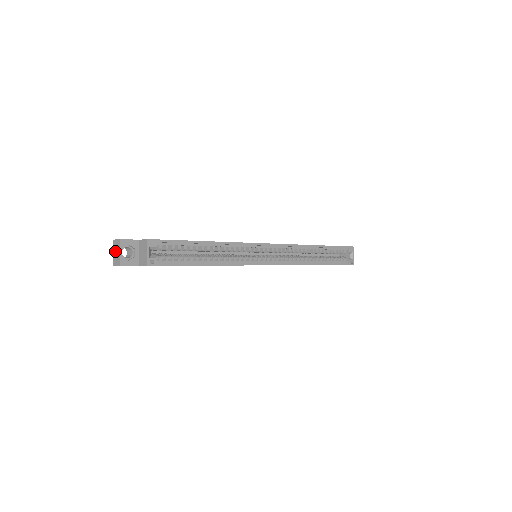
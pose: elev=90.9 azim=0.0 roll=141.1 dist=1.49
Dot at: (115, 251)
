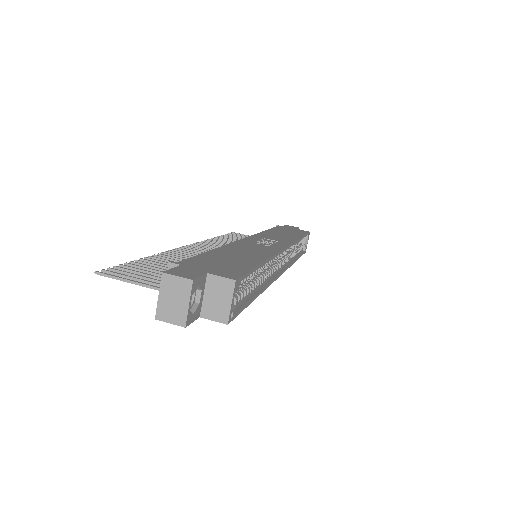
Dot at: (170, 296)
